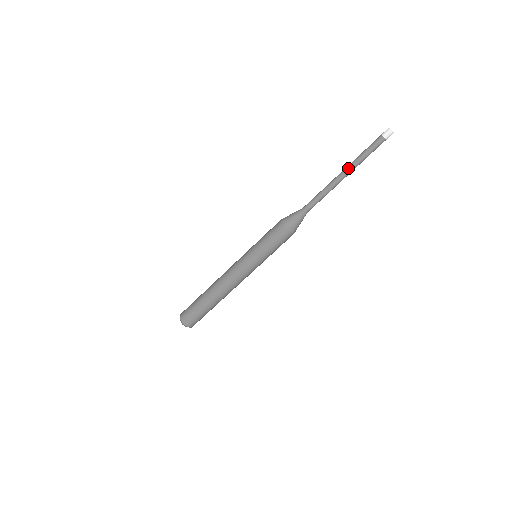
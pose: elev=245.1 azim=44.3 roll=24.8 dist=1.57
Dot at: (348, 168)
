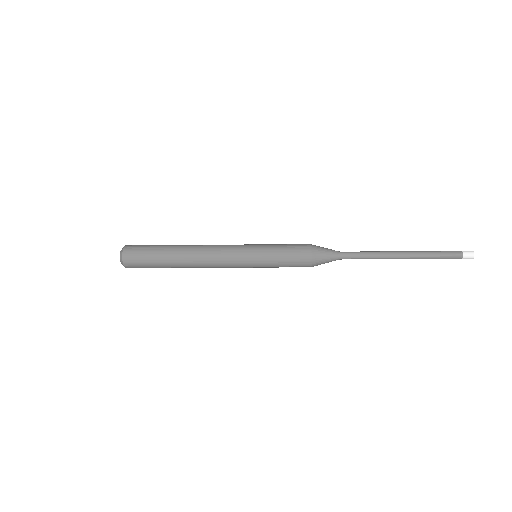
Dot at: (411, 258)
